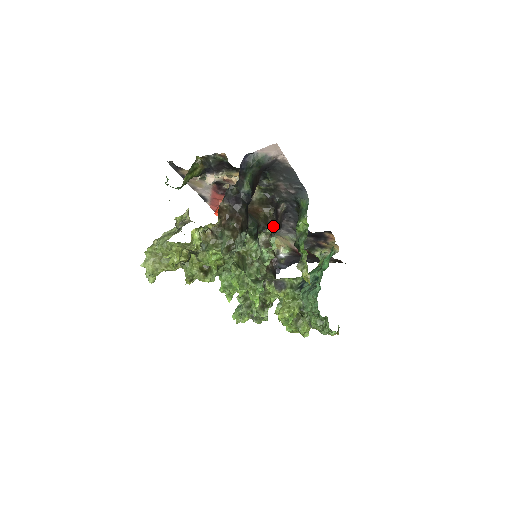
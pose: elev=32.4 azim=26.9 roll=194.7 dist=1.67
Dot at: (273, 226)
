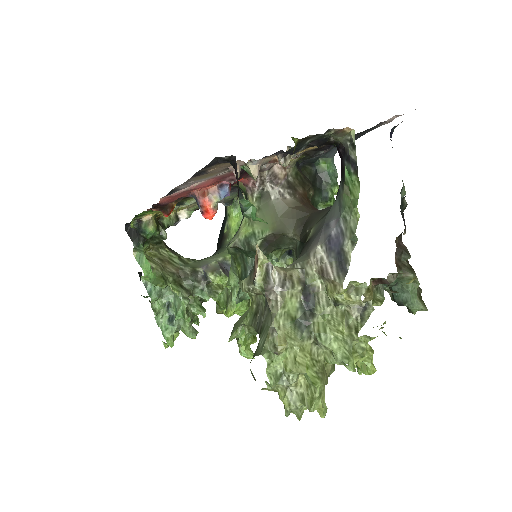
Dot at: occluded
